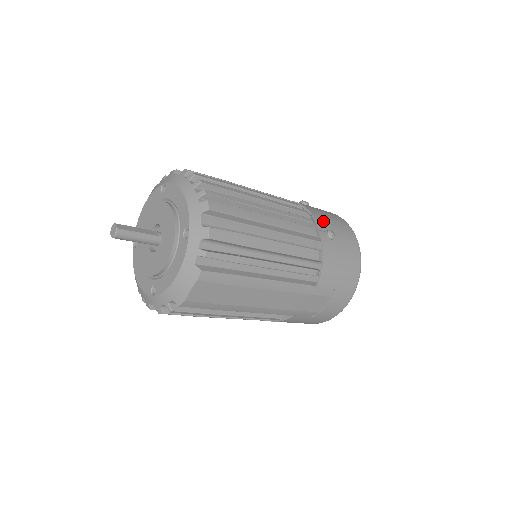
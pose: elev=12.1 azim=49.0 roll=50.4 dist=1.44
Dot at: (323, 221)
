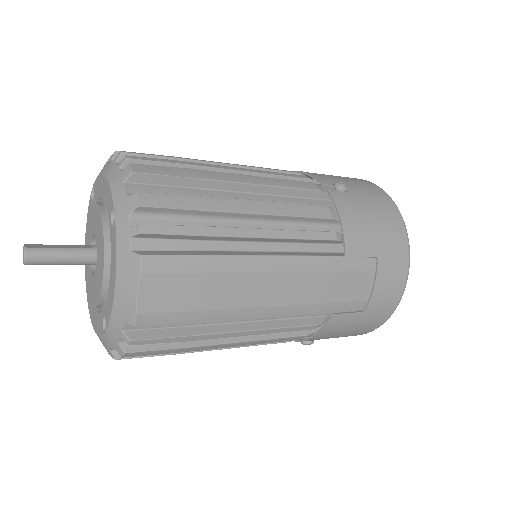
Dot at: (325, 177)
